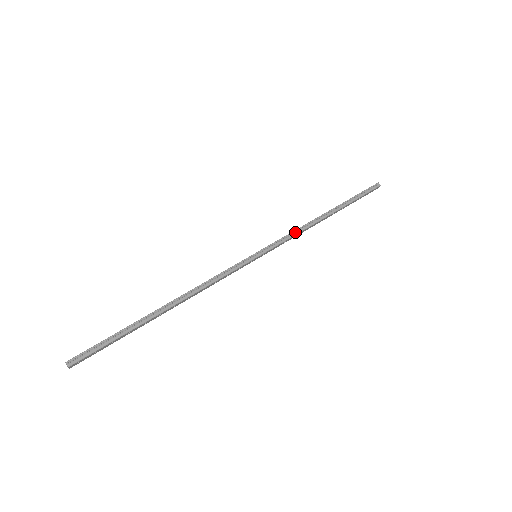
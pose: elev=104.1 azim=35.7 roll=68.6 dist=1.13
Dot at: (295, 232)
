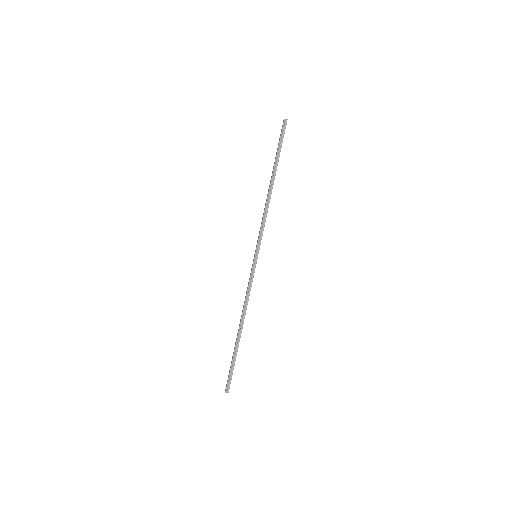
Dot at: (264, 219)
